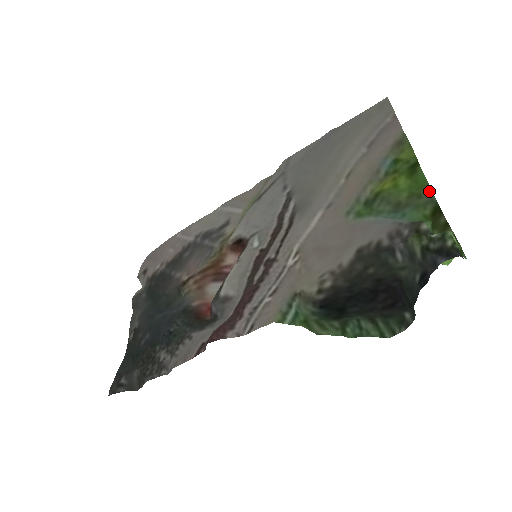
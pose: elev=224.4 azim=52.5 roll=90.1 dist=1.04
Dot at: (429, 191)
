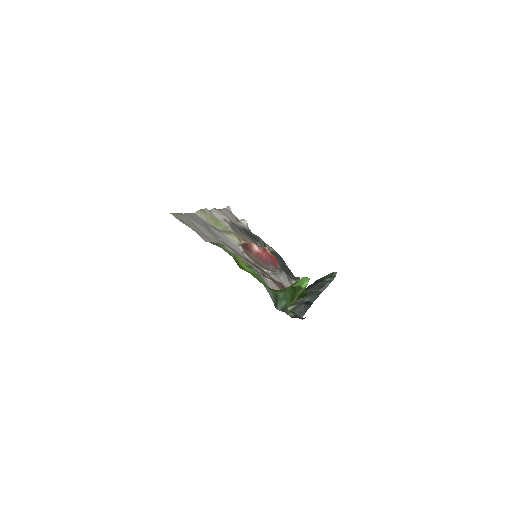
Dot at: (259, 281)
